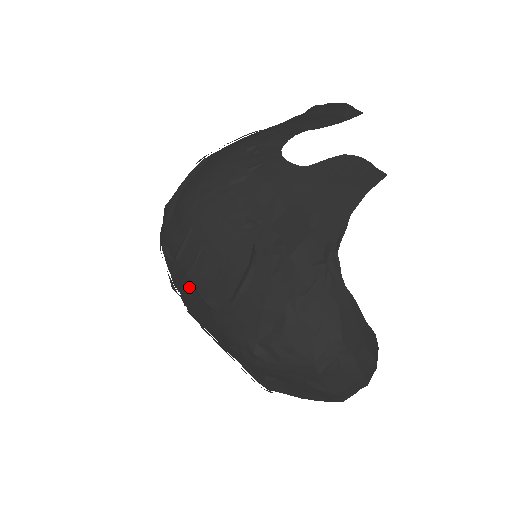
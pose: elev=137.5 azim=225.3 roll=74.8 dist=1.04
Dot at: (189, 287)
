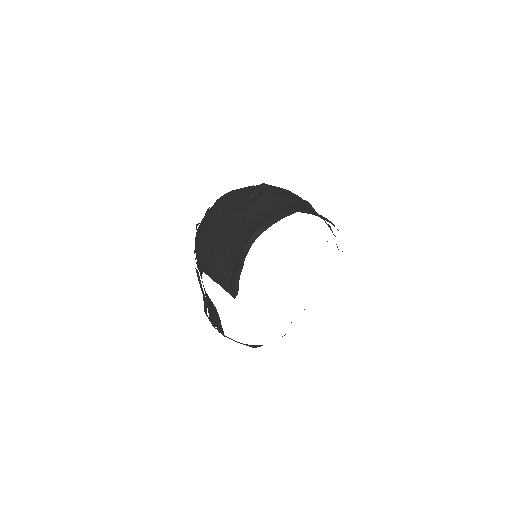
Dot at: occluded
